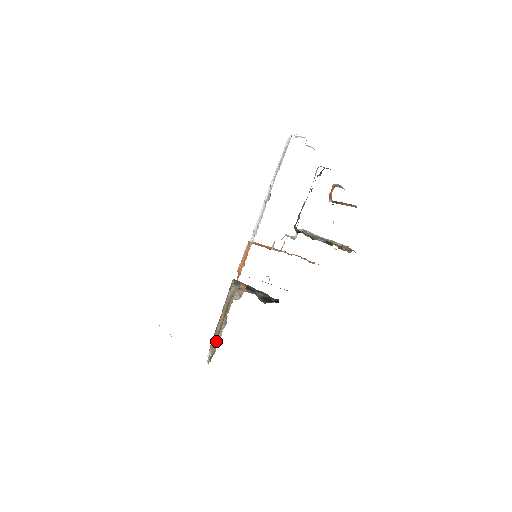
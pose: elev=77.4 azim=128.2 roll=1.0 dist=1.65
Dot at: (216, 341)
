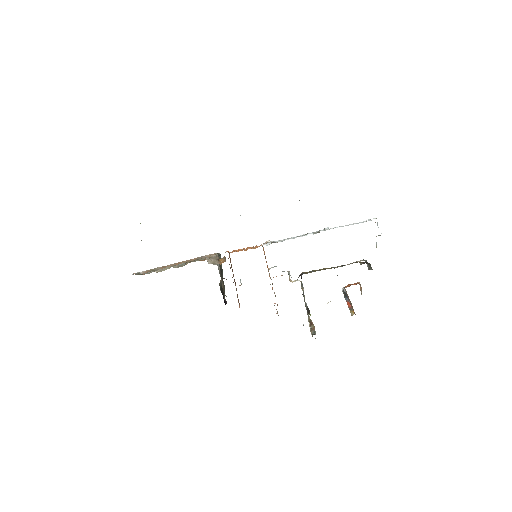
Dot at: occluded
